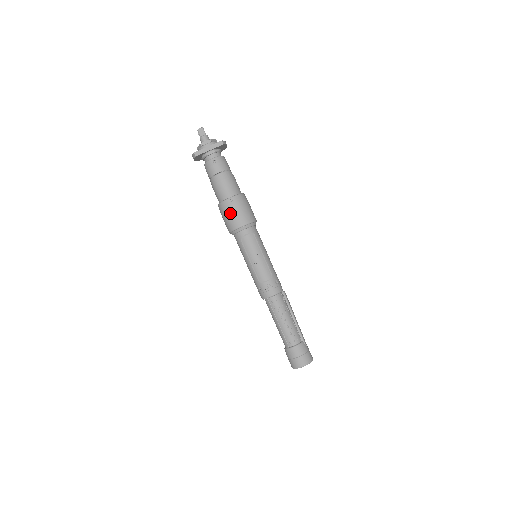
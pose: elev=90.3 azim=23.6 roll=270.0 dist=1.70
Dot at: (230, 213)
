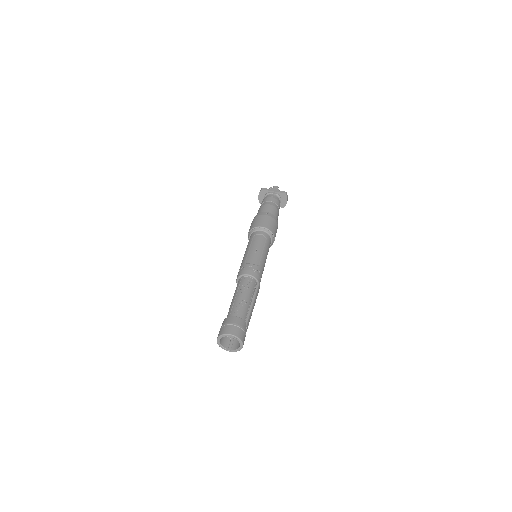
Dot at: (259, 218)
